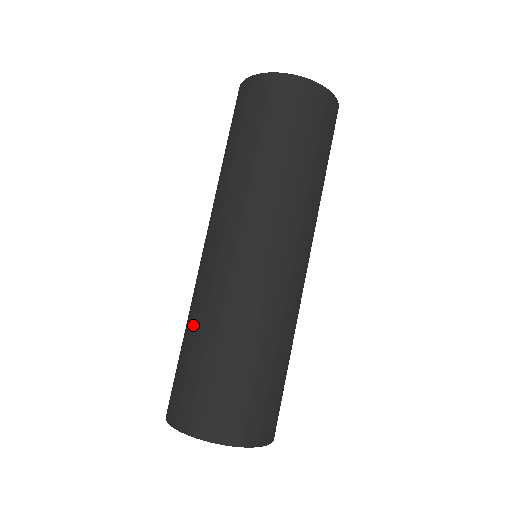
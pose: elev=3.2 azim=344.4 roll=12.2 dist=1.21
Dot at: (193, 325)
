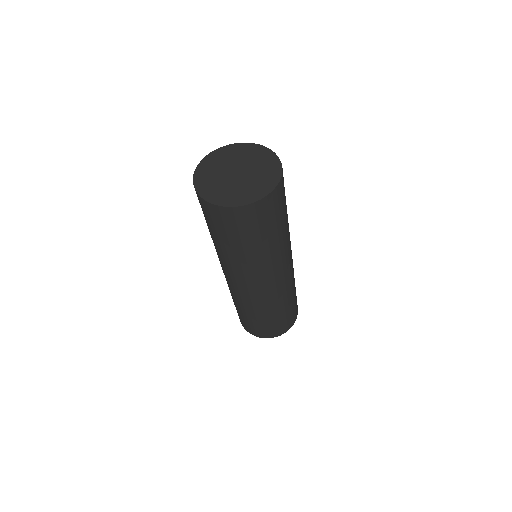
Dot at: (266, 313)
